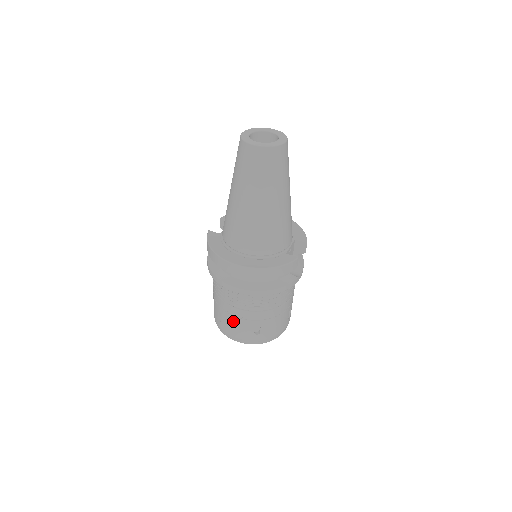
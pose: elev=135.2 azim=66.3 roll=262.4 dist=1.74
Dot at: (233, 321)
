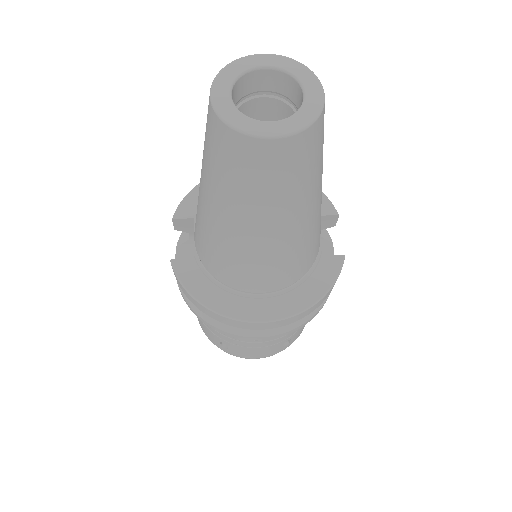
Dot at: (251, 350)
